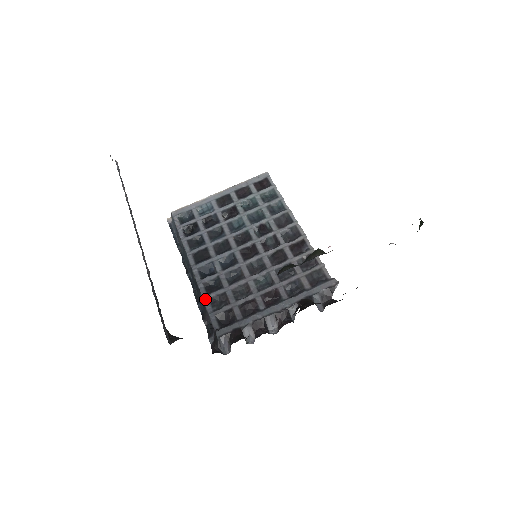
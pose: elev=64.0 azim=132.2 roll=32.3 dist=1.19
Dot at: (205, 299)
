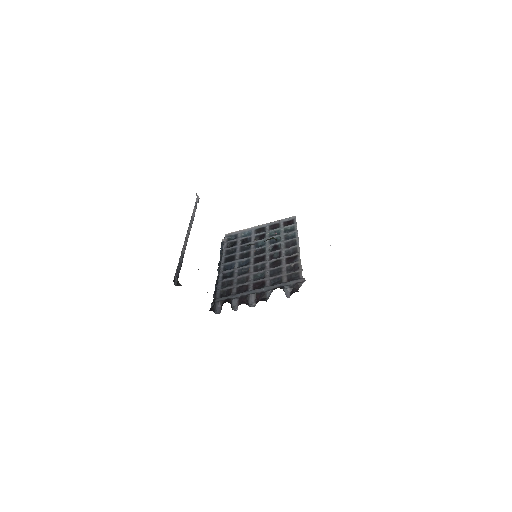
Dot at: (219, 282)
